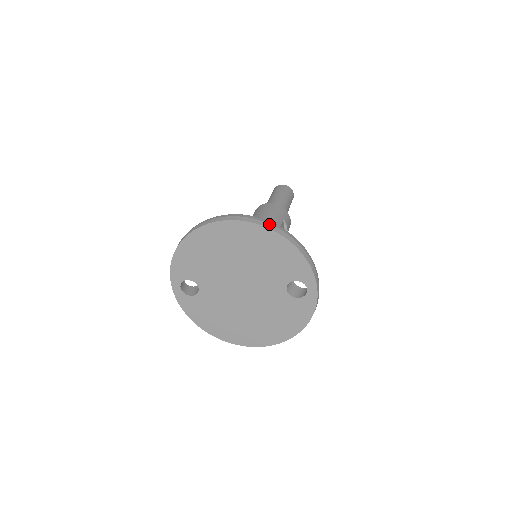
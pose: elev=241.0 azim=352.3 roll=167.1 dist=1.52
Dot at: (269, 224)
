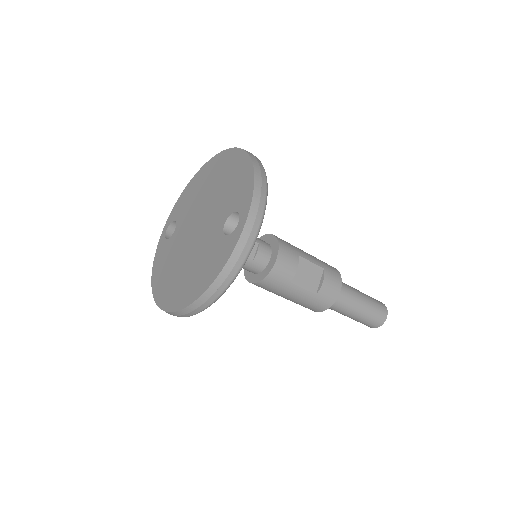
Dot at: (251, 153)
